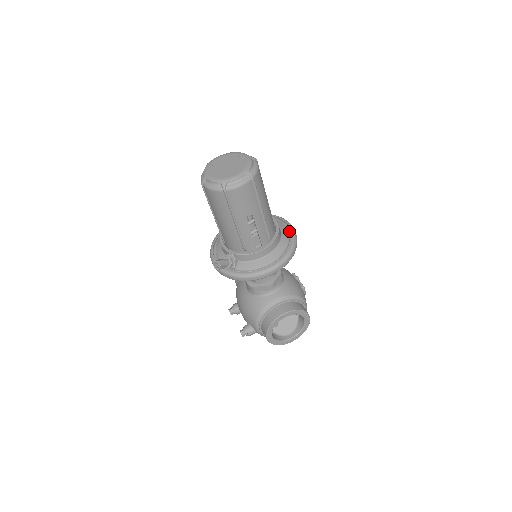
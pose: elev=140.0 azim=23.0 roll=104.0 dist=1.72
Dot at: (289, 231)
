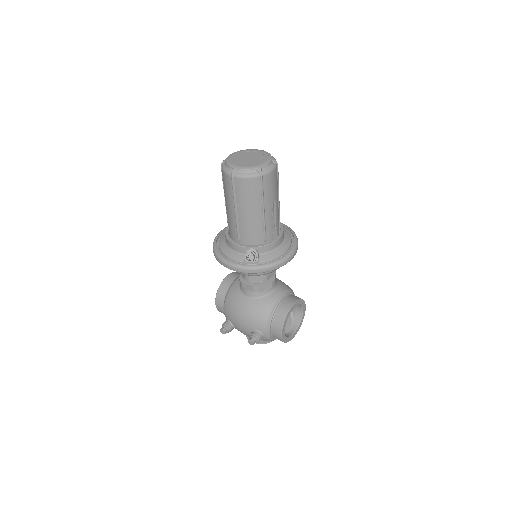
Dot at: occluded
